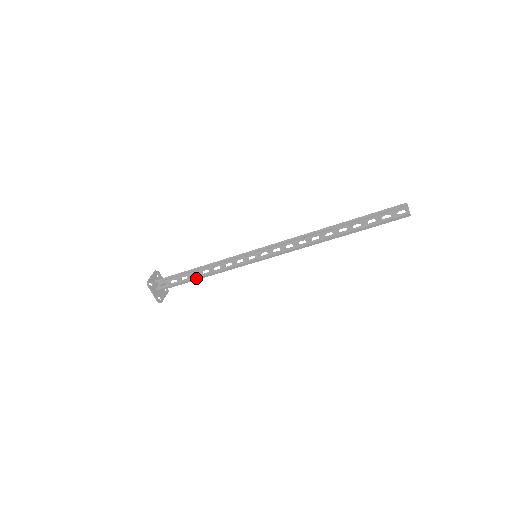
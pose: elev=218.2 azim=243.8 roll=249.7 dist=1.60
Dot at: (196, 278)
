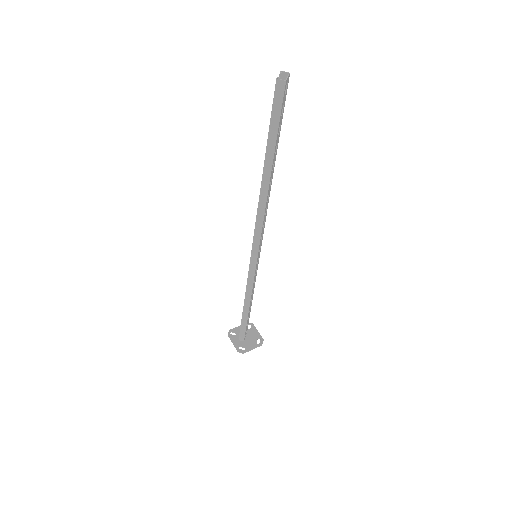
Dot at: (244, 310)
